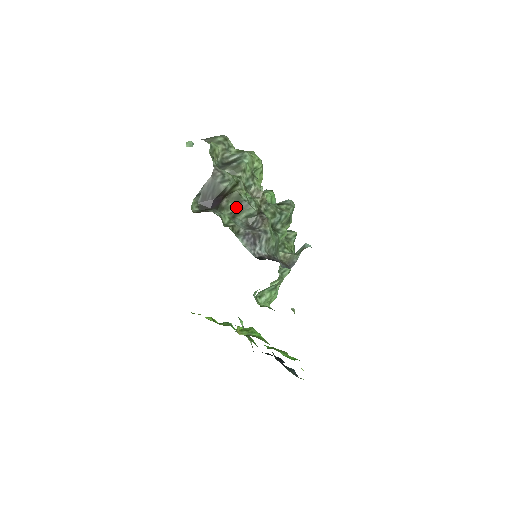
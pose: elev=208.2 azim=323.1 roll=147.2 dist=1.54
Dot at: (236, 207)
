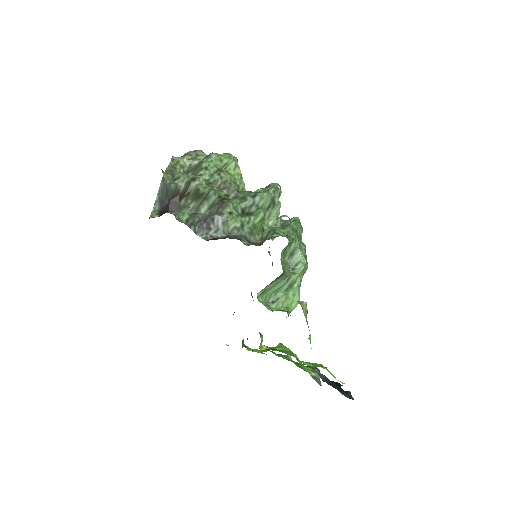
Dot at: (196, 202)
